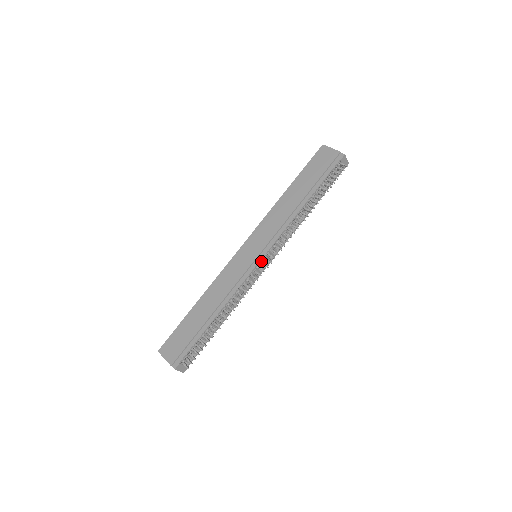
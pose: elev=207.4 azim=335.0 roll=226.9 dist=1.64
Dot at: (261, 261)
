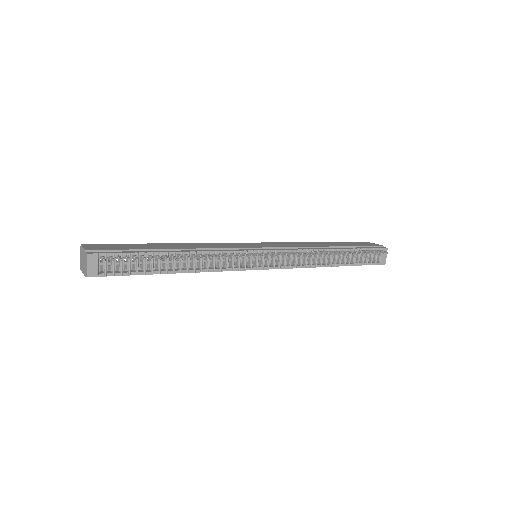
Dot at: occluded
